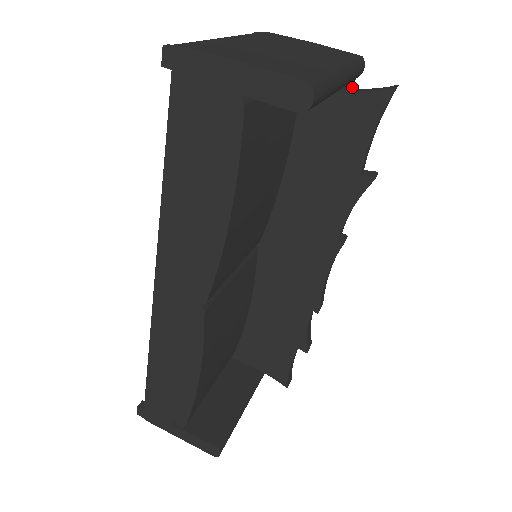
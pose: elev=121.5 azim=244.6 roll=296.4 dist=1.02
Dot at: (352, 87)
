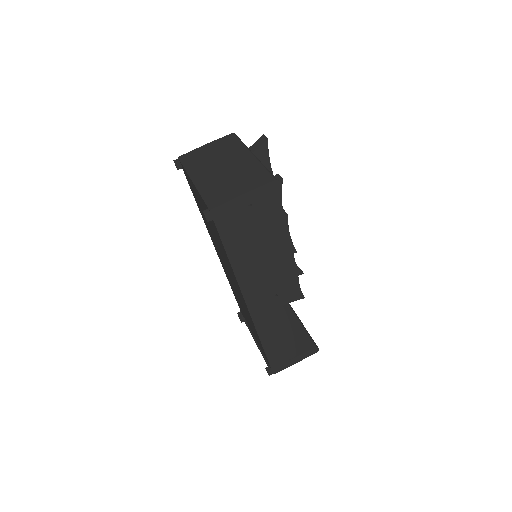
Dot at: occluded
